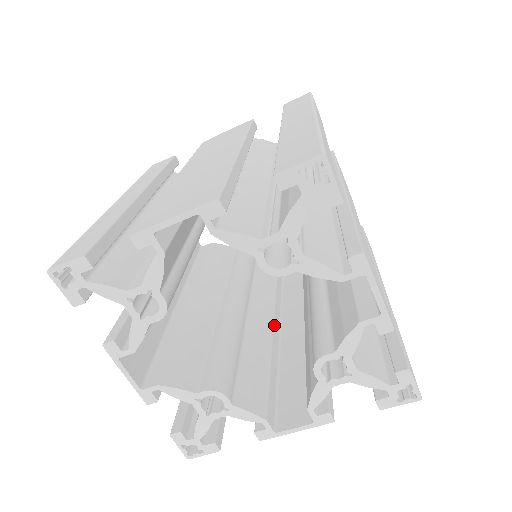
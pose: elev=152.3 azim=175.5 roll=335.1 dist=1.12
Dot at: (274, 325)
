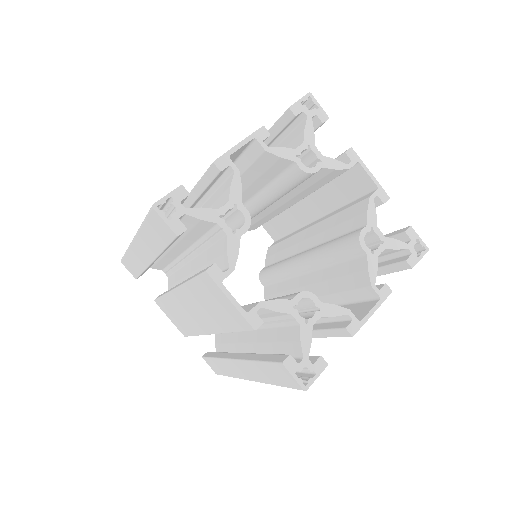
Dot at: occluded
